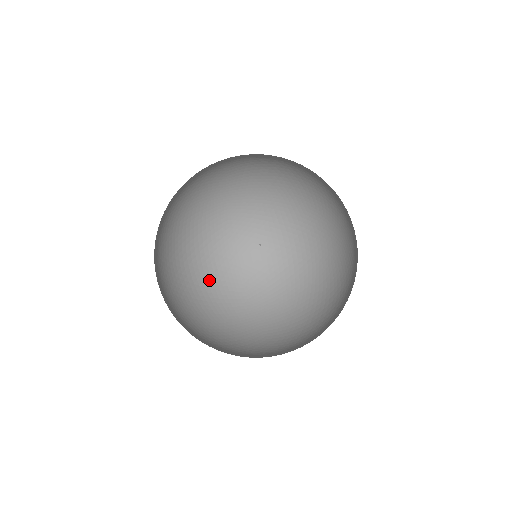
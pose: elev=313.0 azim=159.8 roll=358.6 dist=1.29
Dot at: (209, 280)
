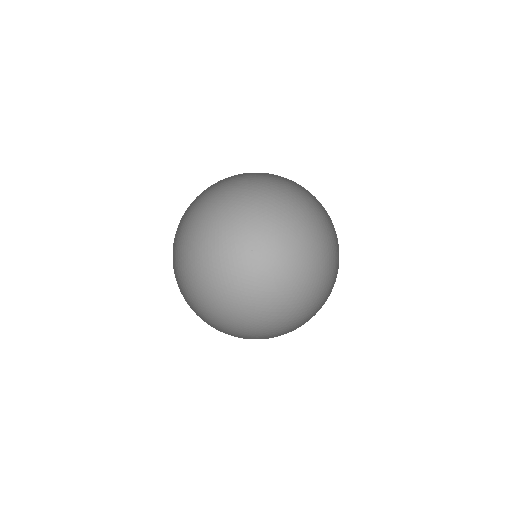
Dot at: (185, 290)
